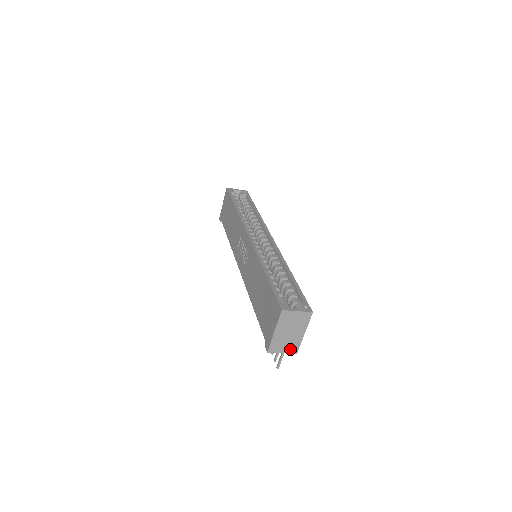
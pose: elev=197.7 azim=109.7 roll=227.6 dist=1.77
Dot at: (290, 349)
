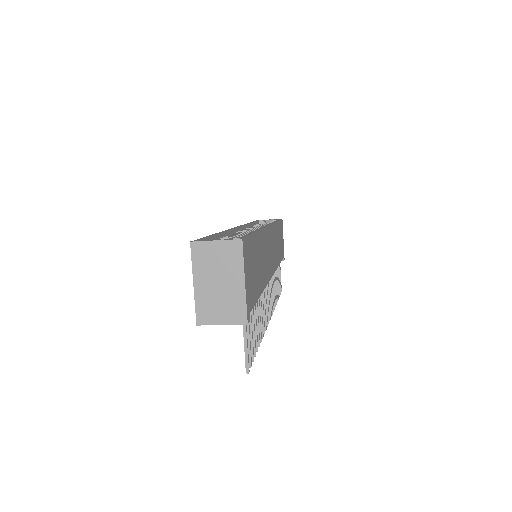
Dot at: (232, 316)
